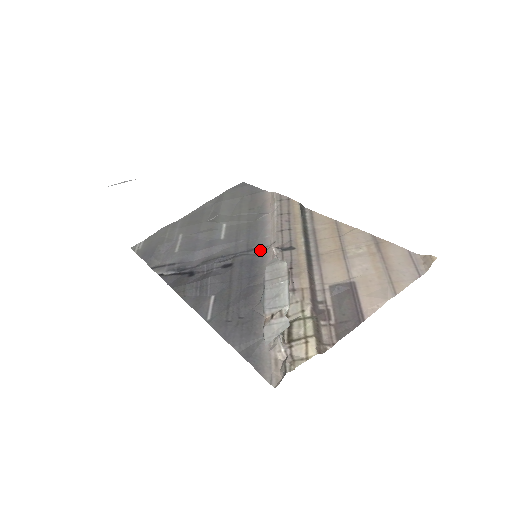
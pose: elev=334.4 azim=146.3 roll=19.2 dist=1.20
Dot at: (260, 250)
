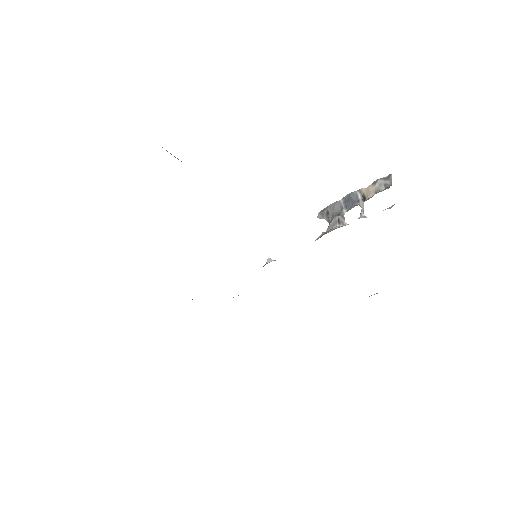
Dot at: occluded
